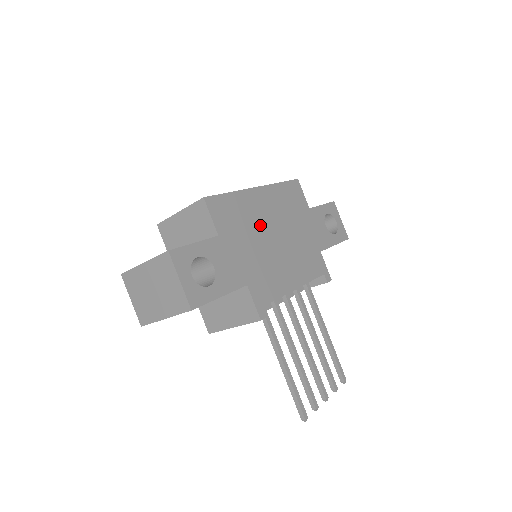
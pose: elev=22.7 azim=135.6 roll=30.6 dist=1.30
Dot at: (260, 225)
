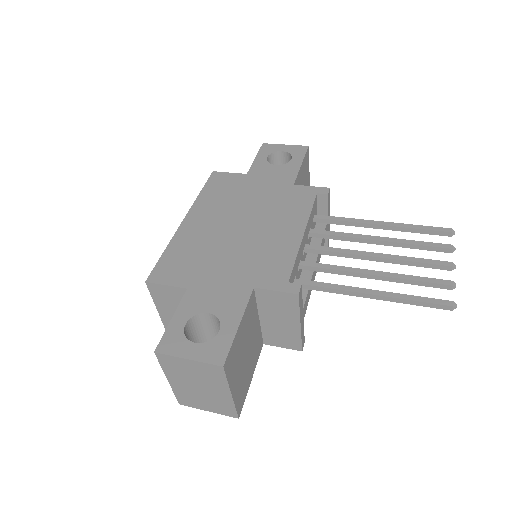
Dot at: (216, 237)
